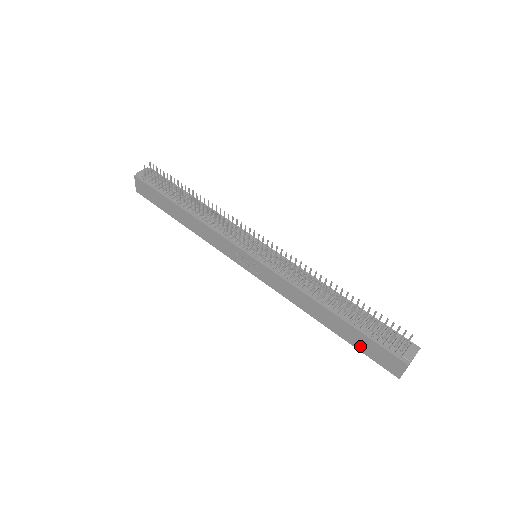
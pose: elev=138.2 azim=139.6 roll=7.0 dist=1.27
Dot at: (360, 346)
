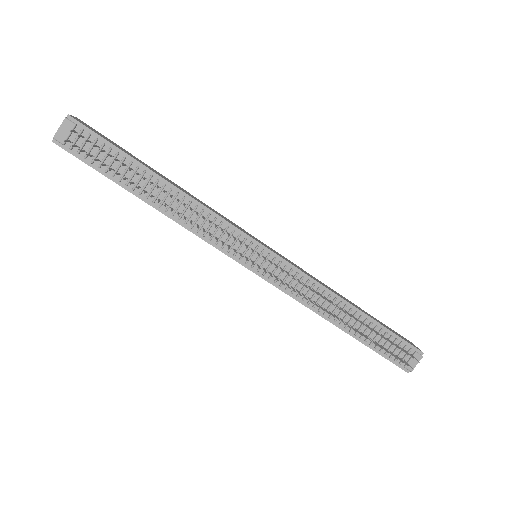
Dot at: occluded
